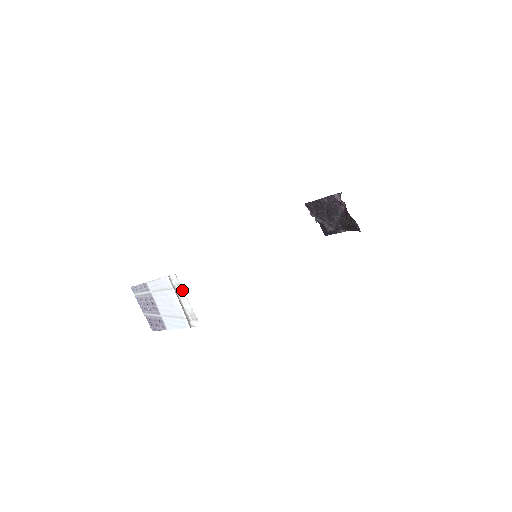
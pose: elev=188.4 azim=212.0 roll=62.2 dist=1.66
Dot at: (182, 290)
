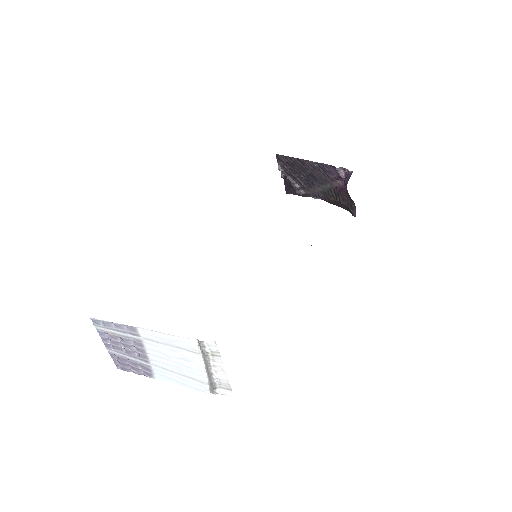
Dot at: (220, 360)
